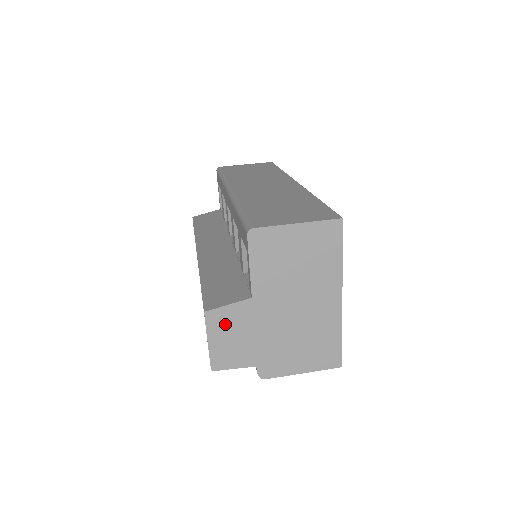
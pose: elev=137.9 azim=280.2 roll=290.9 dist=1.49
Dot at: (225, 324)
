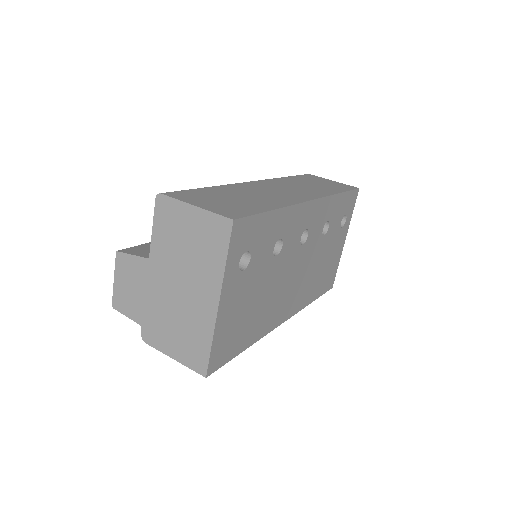
Dot at: (127, 271)
